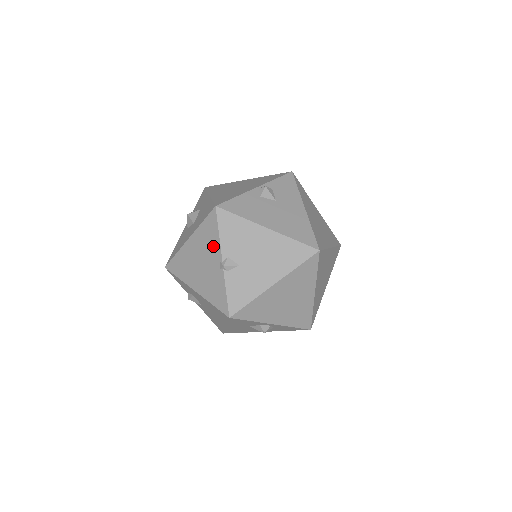
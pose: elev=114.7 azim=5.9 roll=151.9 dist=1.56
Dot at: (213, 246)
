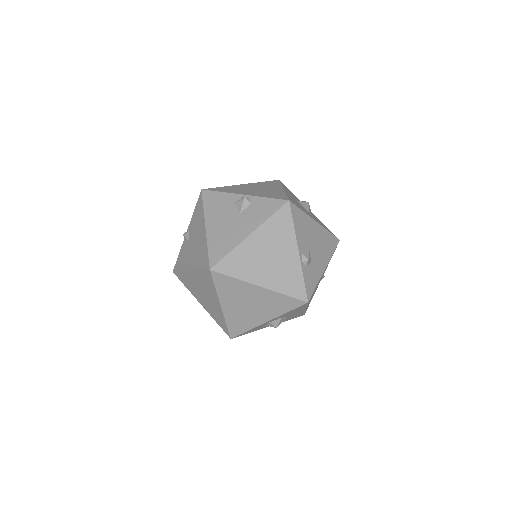
Dot at: occluded
